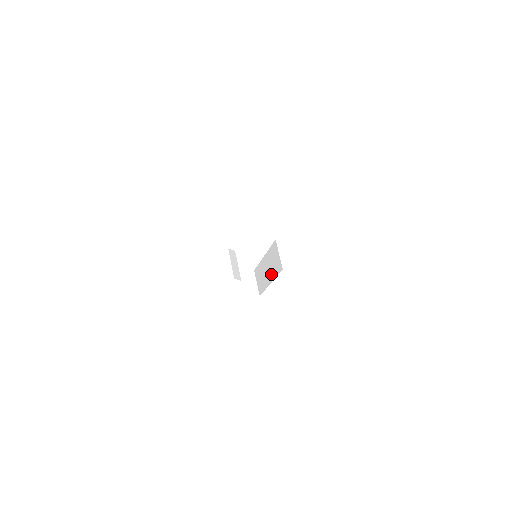
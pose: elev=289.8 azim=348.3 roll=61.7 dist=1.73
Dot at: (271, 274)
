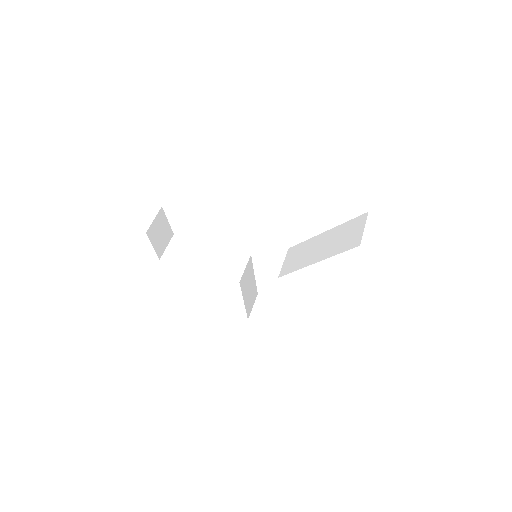
Dot at: occluded
